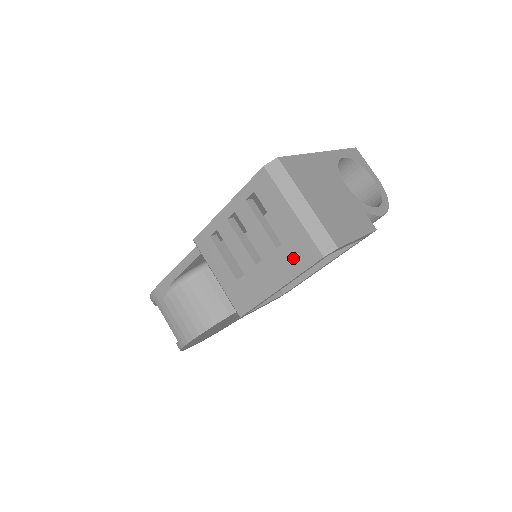
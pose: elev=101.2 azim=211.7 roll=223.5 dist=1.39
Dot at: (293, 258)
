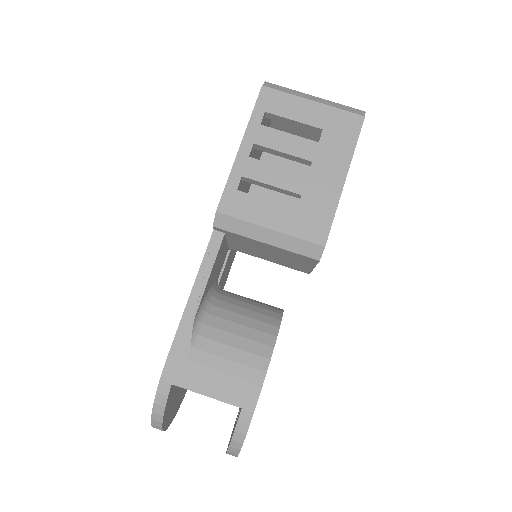
Dot at: (340, 138)
